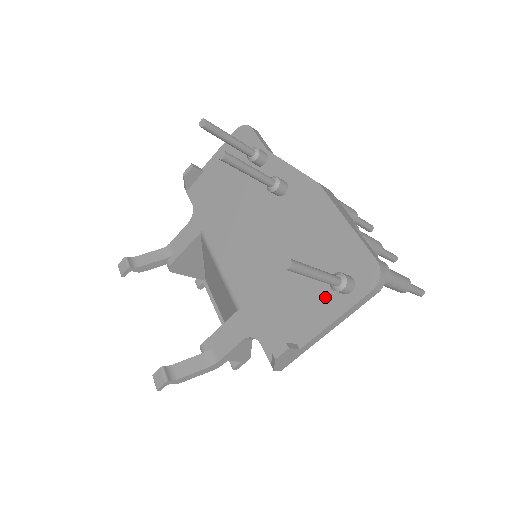
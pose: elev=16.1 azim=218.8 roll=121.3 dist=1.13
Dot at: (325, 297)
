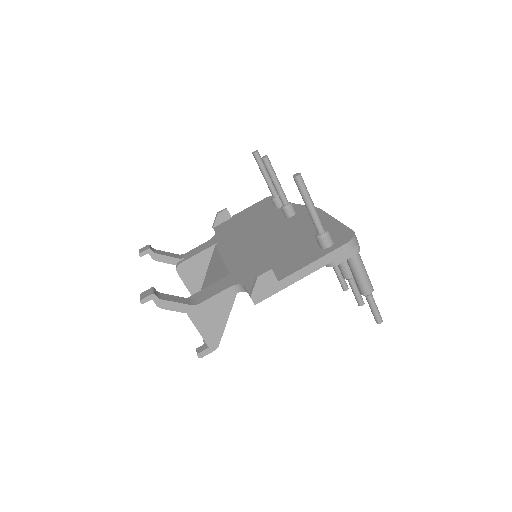
Dot at: (308, 253)
